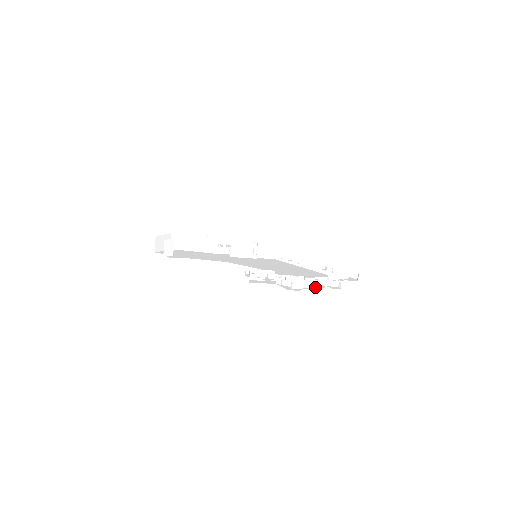
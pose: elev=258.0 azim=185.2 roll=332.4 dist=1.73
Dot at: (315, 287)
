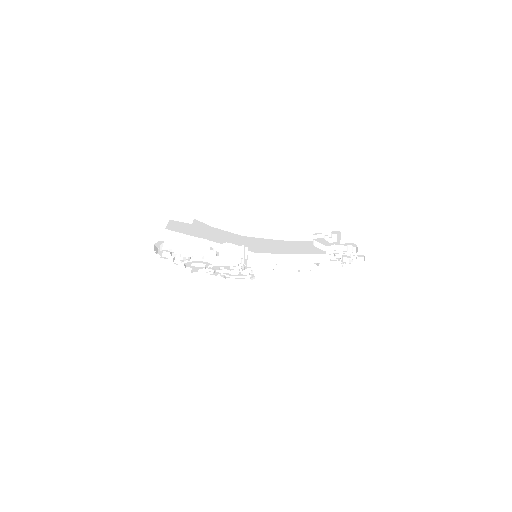
Dot at: (353, 257)
